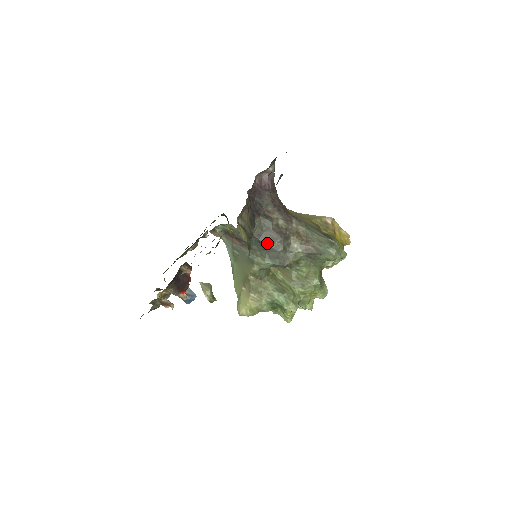
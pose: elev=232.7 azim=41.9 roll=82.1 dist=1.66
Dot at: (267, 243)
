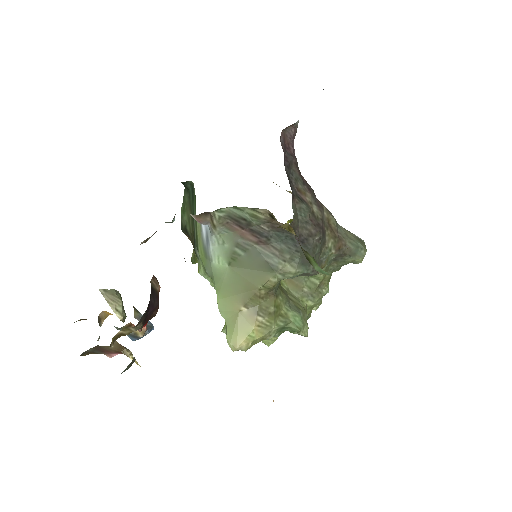
Dot at: (303, 241)
